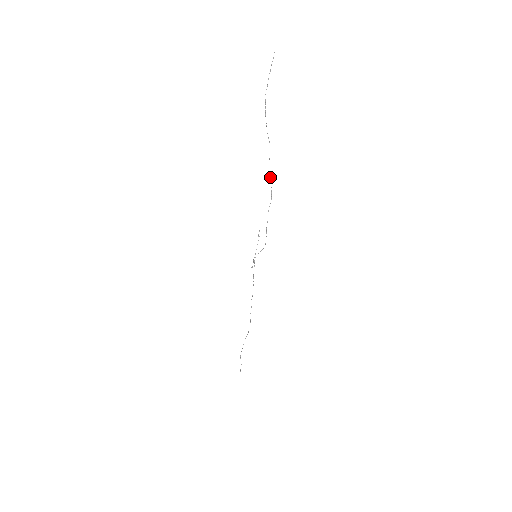
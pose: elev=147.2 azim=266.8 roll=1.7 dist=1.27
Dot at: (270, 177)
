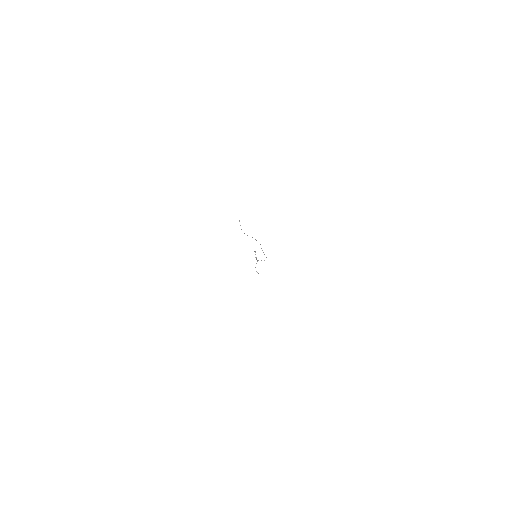
Dot at: (256, 240)
